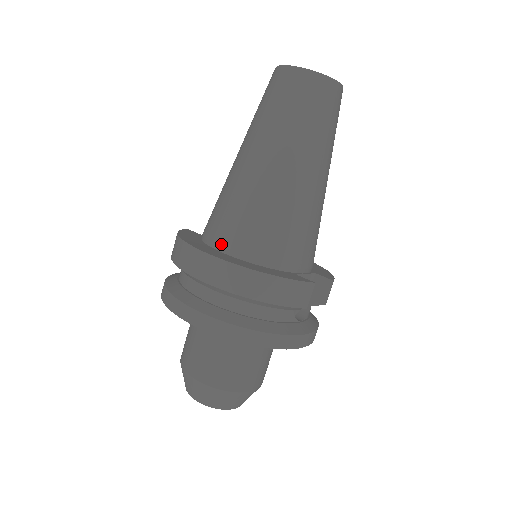
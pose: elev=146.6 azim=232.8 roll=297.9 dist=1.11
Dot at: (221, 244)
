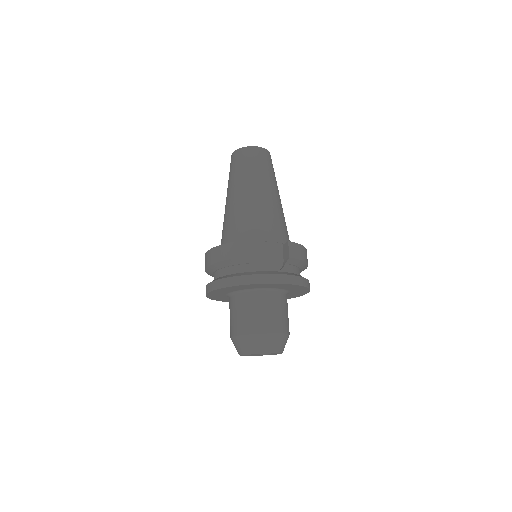
Dot at: occluded
